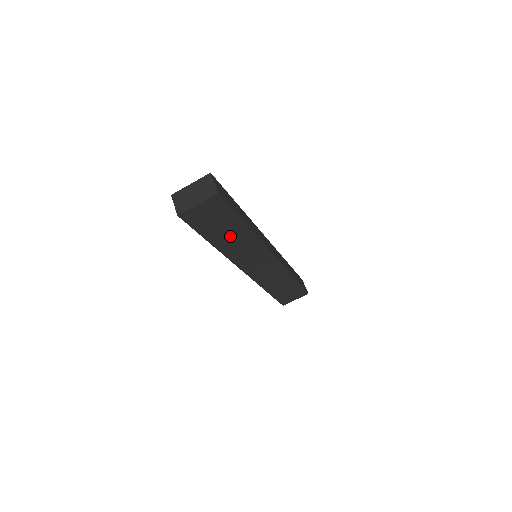
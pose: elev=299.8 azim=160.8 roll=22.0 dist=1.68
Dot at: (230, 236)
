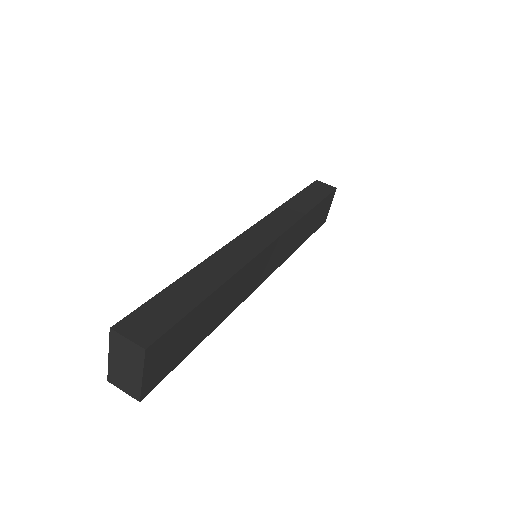
Dot at: (212, 313)
